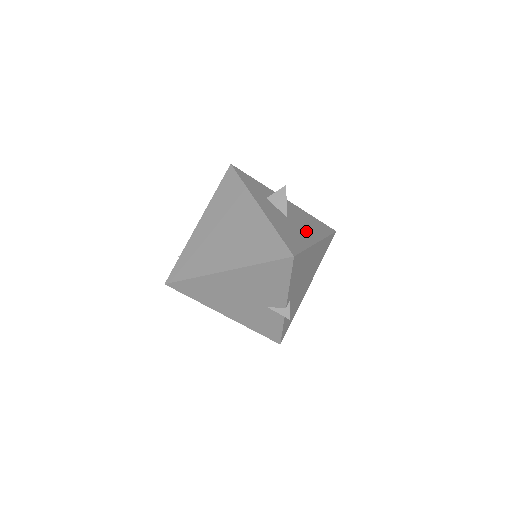
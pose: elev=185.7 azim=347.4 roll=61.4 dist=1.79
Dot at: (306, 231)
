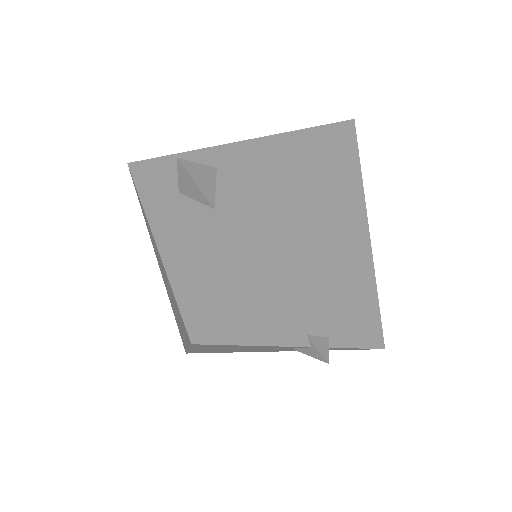
Dot at: (255, 211)
